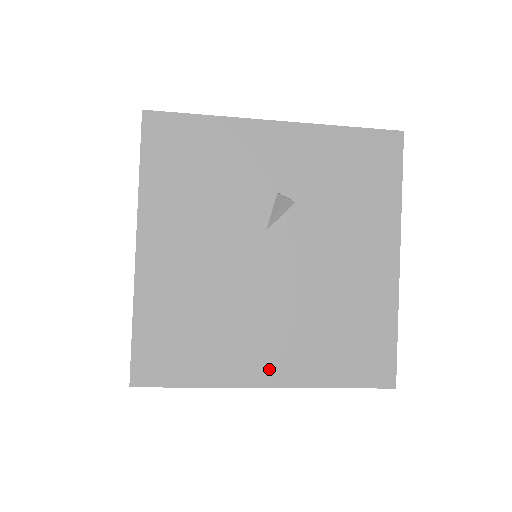
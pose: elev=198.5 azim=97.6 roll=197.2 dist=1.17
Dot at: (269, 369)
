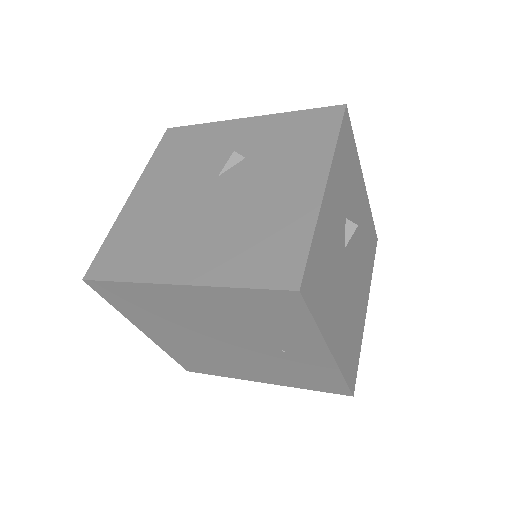
Dot at: (184, 270)
